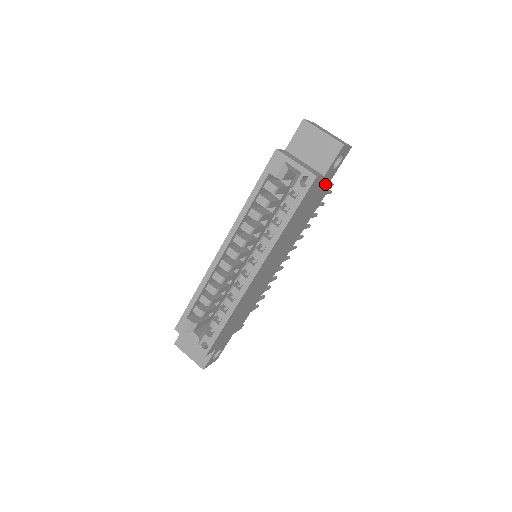
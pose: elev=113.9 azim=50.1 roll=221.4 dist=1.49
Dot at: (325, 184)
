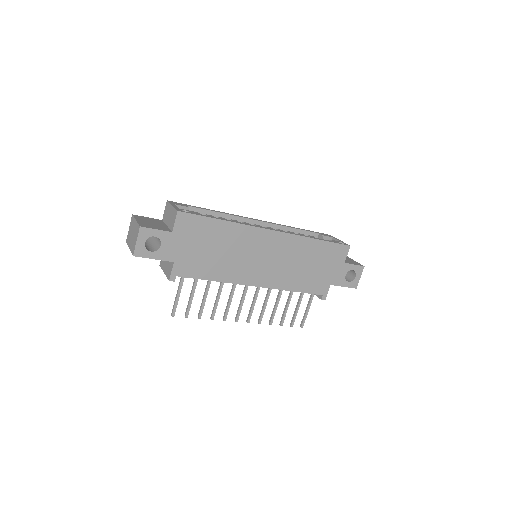
Dot at: (333, 277)
